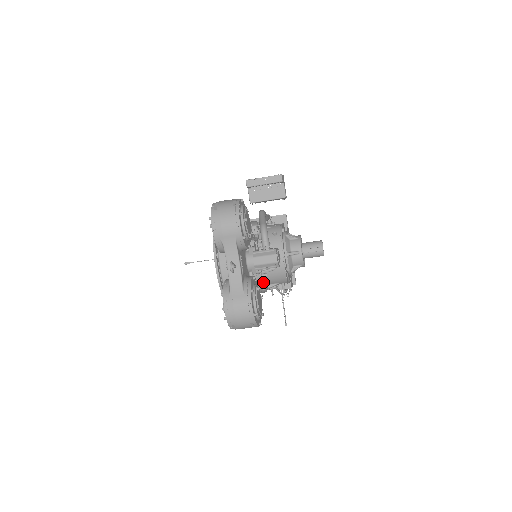
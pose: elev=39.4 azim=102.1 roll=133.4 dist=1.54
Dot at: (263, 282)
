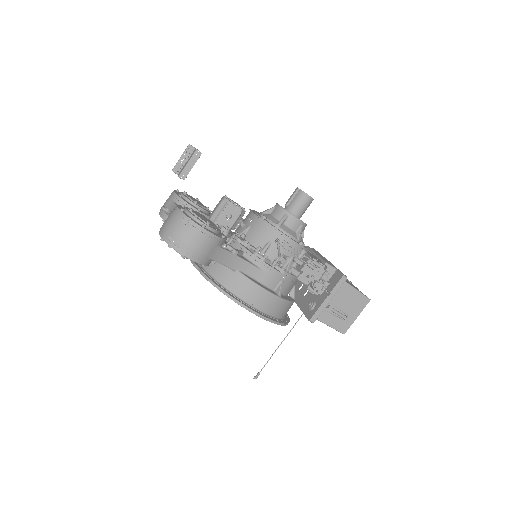
Dot at: (240, 240)
